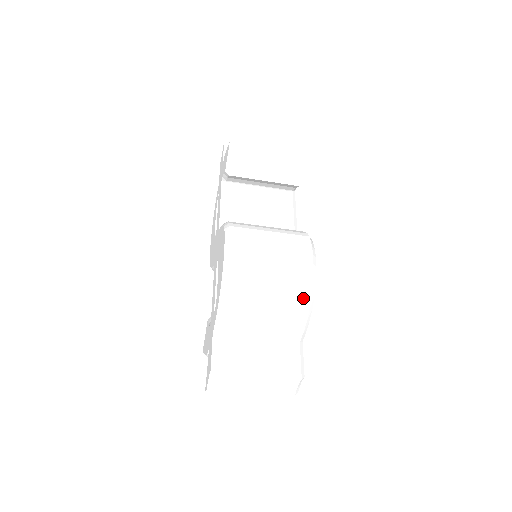
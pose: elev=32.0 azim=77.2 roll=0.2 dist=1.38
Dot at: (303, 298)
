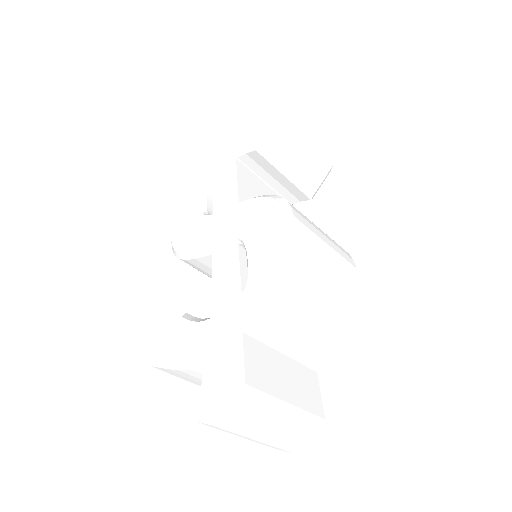
Dot at: (348, 314)
